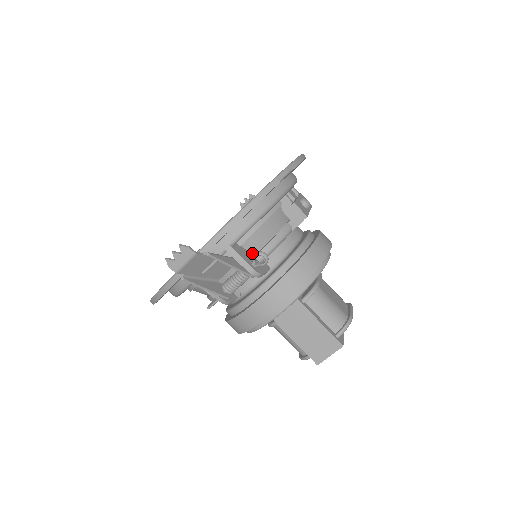
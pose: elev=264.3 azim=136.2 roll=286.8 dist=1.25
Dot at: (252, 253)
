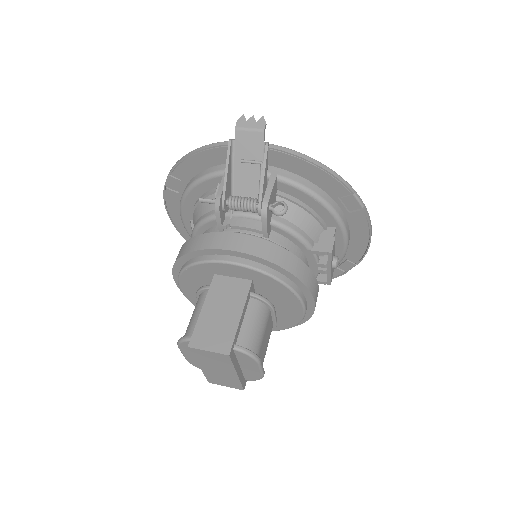
Dot at: occluded
